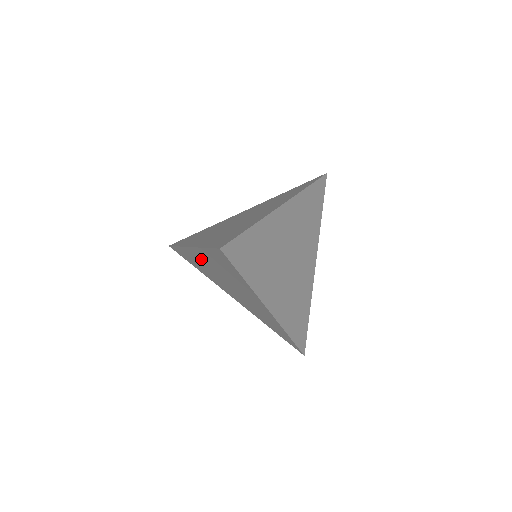
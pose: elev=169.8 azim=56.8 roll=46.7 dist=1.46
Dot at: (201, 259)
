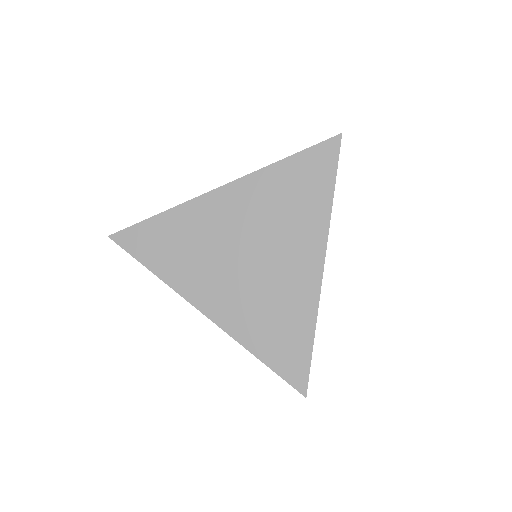
Dot at: (226, 208)
